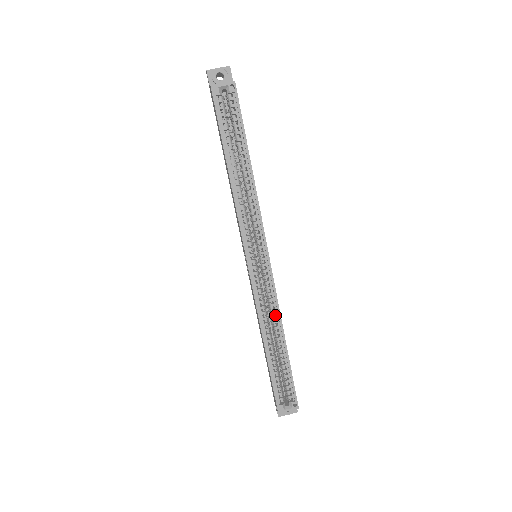
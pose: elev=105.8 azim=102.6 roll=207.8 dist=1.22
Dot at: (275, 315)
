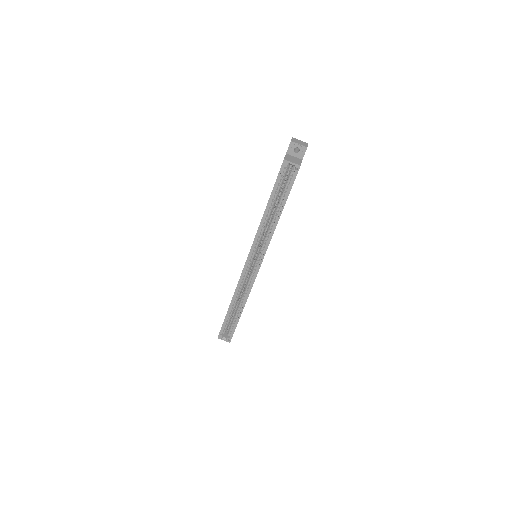
Dot at: (246, 294)
